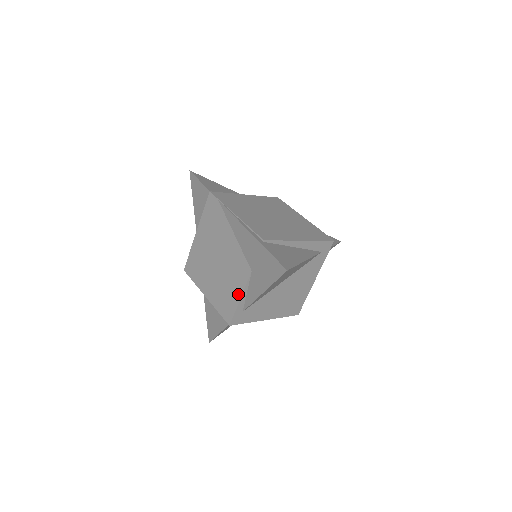
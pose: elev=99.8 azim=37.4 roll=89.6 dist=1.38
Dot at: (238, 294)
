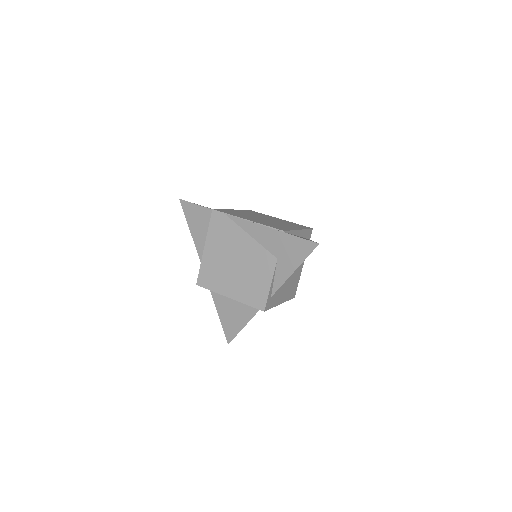
Dot at: (267, 282)
